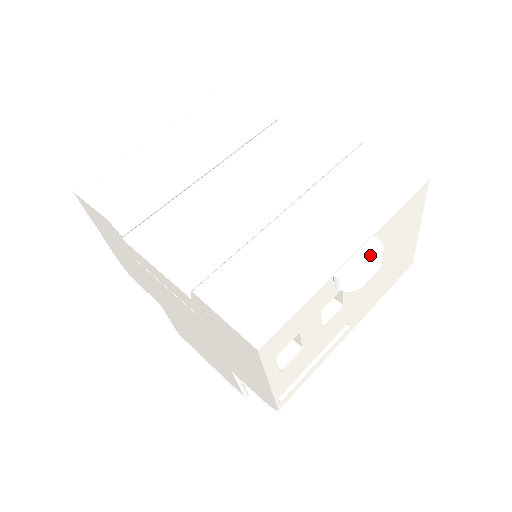
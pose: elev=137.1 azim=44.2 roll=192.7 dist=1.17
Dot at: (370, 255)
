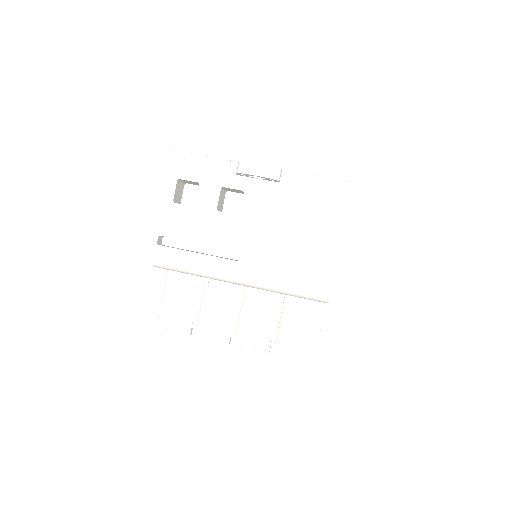
Dot at: (266, 165)
